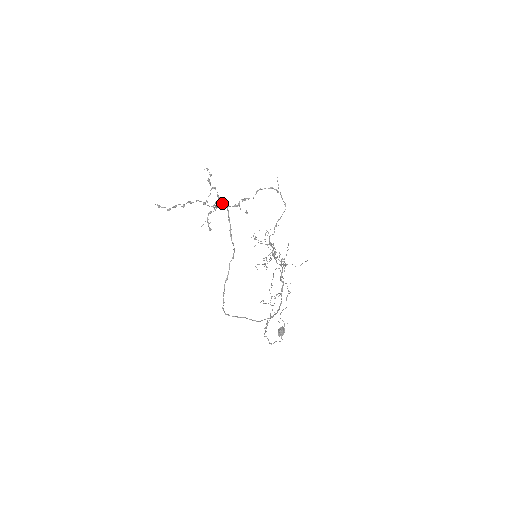
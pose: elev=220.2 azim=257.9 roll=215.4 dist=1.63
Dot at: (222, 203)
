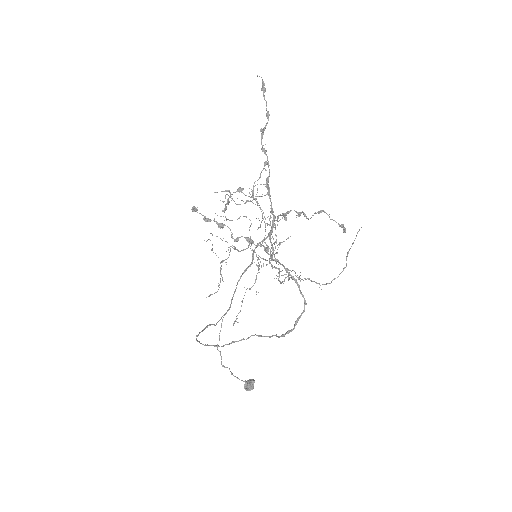
Dot at: occluded
